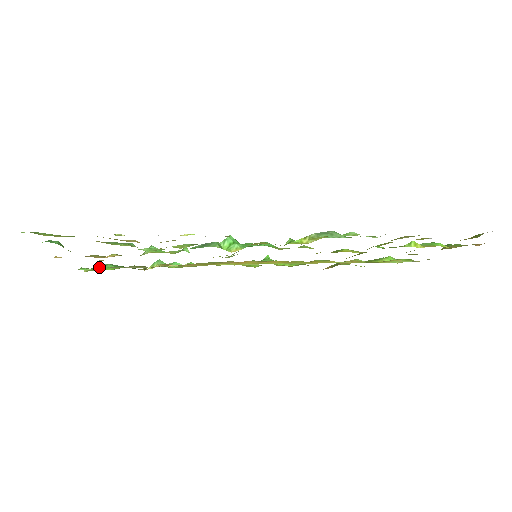
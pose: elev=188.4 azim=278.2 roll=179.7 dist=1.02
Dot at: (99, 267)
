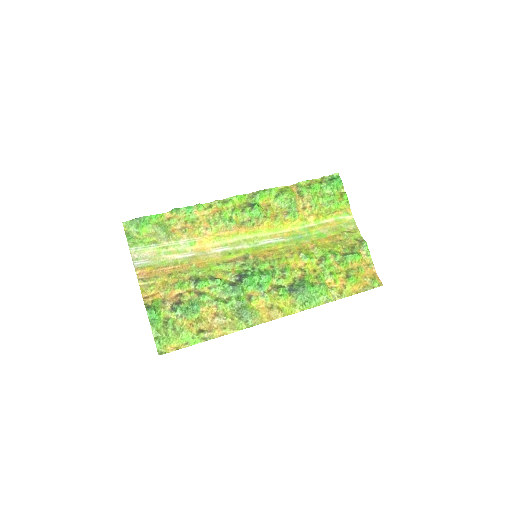
Dot at: (135, 225)
